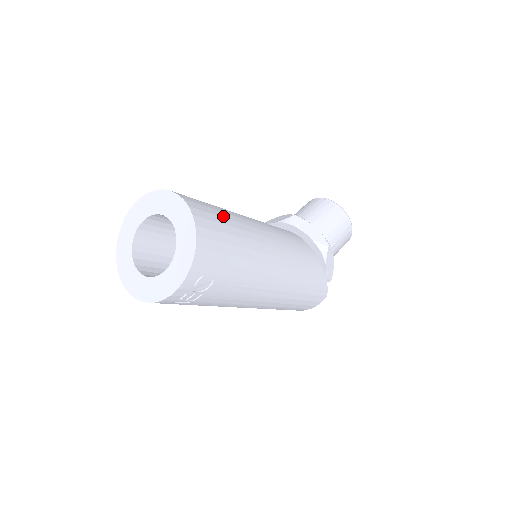
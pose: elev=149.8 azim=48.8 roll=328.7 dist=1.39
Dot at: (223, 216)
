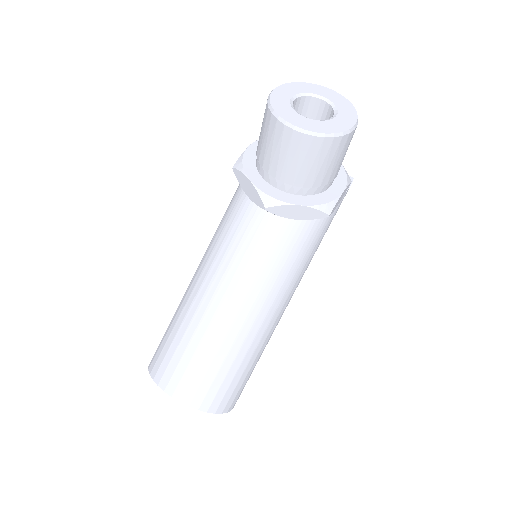
Dot at: (219, 366)
